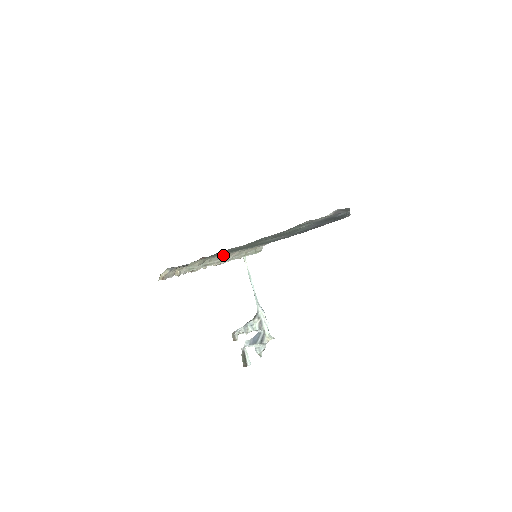
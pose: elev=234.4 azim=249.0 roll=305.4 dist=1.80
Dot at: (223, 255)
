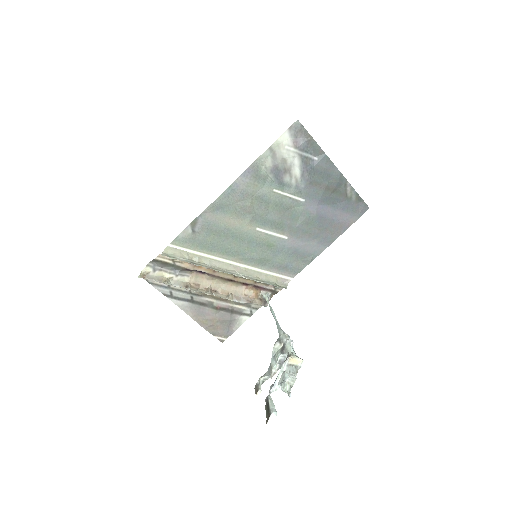
Dot at: (219, 263)
